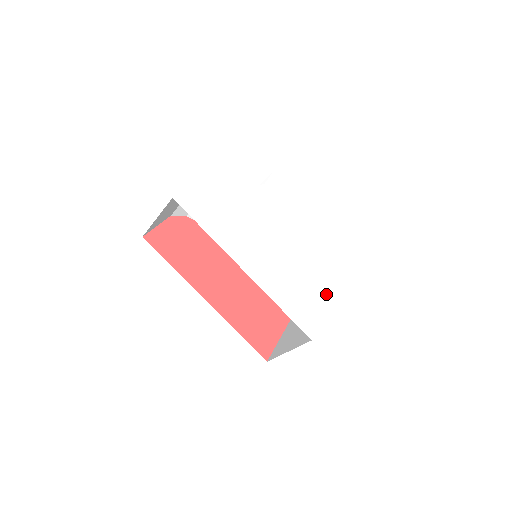
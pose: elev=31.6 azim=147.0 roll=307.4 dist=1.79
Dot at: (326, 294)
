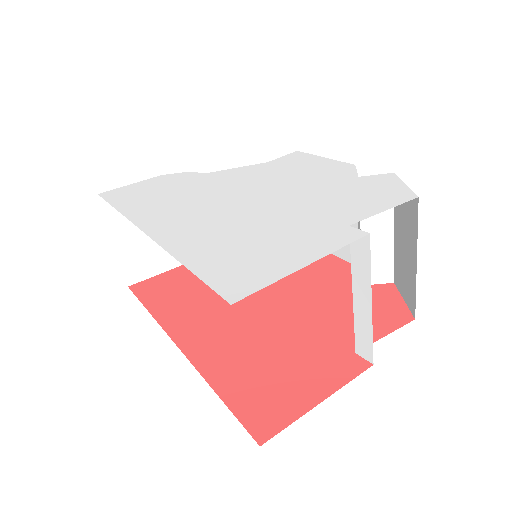
Dot at: (334, 239)
